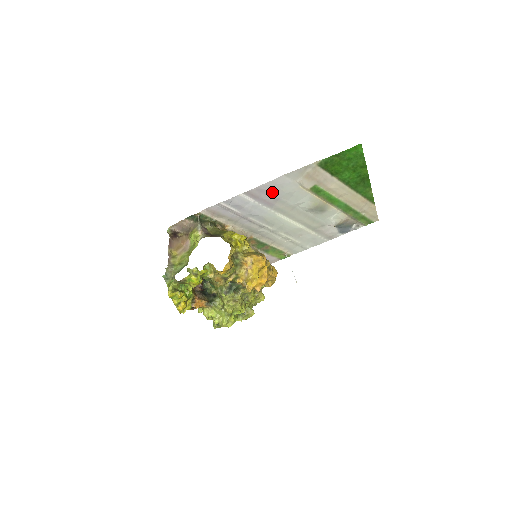
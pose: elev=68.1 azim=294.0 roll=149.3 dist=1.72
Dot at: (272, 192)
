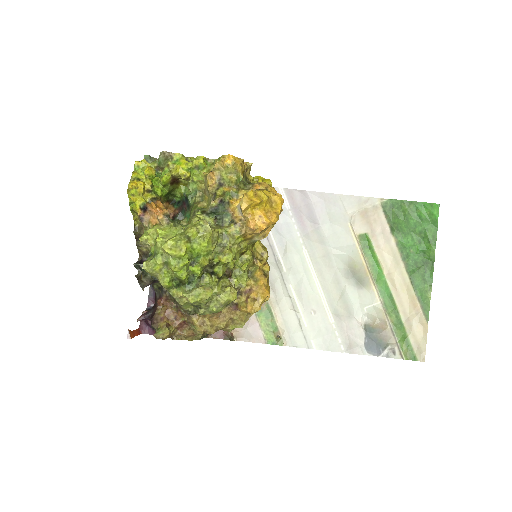
Dot at: (315, 211)
